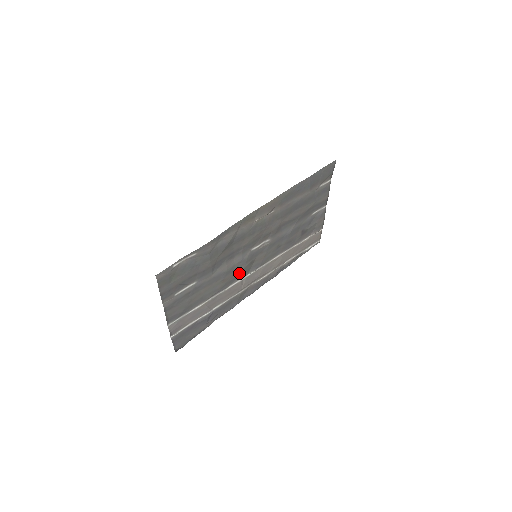
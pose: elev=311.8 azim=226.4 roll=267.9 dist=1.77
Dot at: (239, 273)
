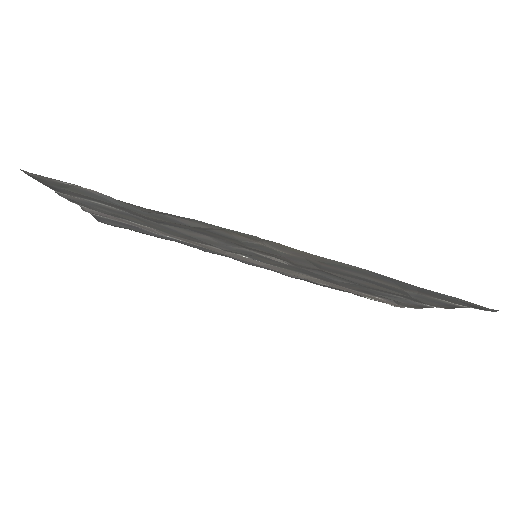
Dot at: occluded
